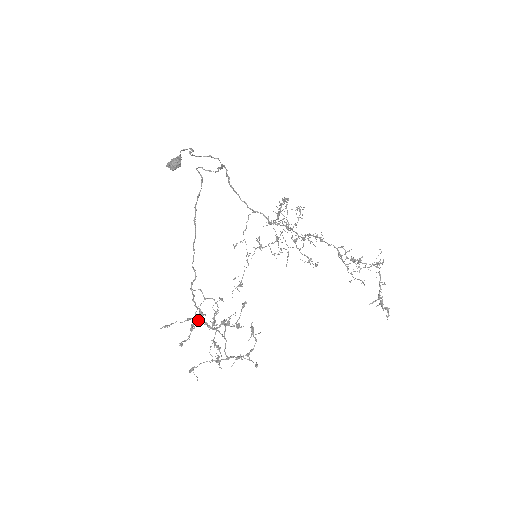
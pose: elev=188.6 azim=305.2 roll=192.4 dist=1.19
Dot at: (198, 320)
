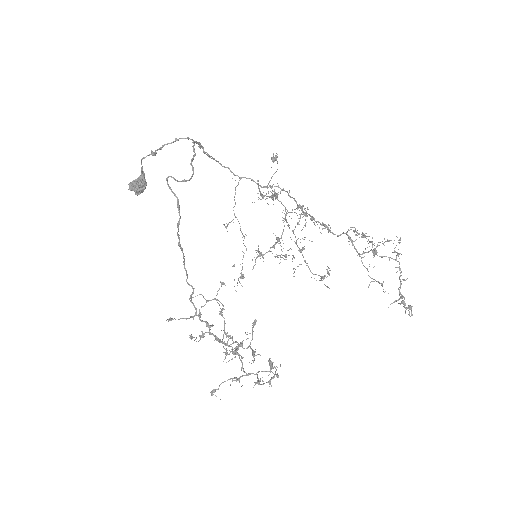
Dot at: (206, 332)
